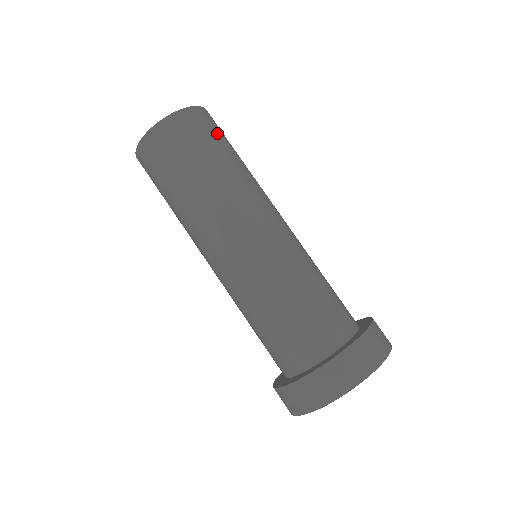
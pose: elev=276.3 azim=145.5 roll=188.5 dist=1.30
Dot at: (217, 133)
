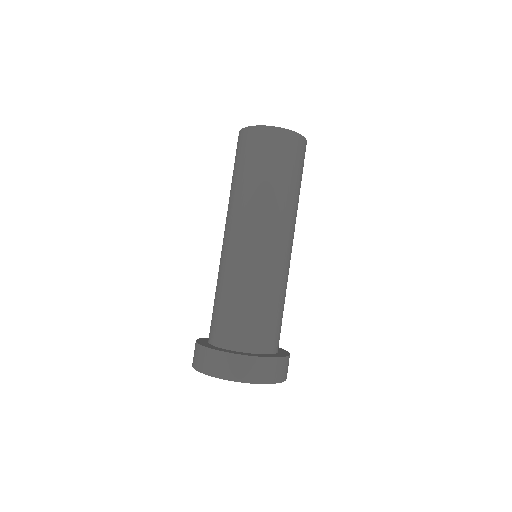
Dot at: (300, 163)
